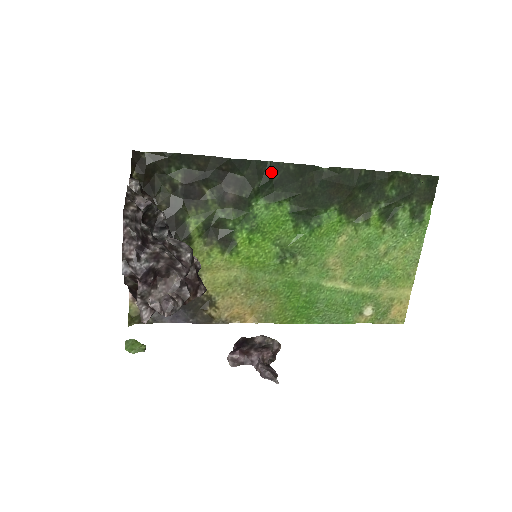
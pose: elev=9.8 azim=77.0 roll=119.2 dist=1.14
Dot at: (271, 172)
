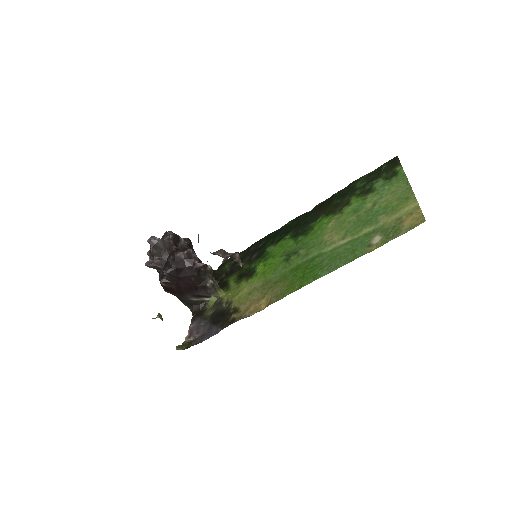
Dot at: (278, 233)
